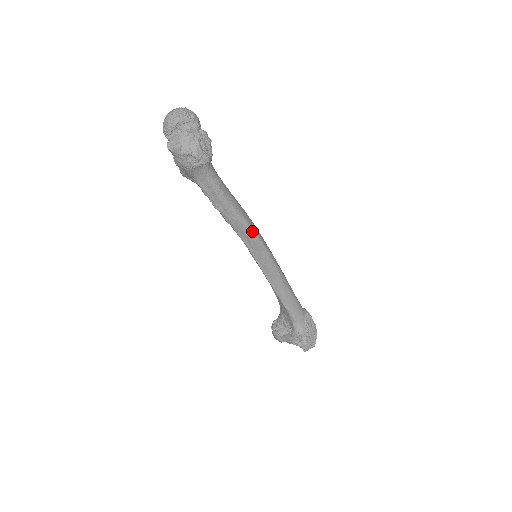
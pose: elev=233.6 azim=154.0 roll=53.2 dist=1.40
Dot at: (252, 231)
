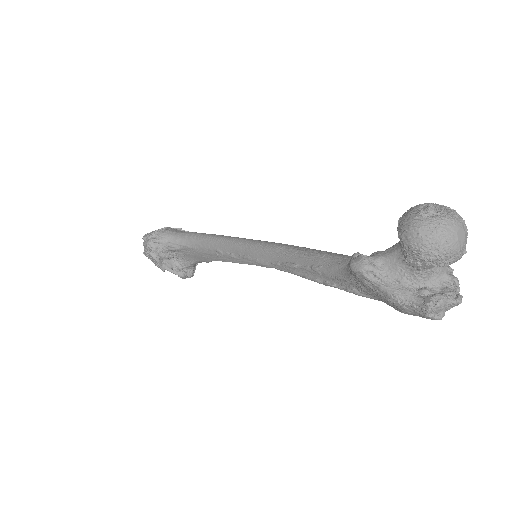
Dot at: occluded
